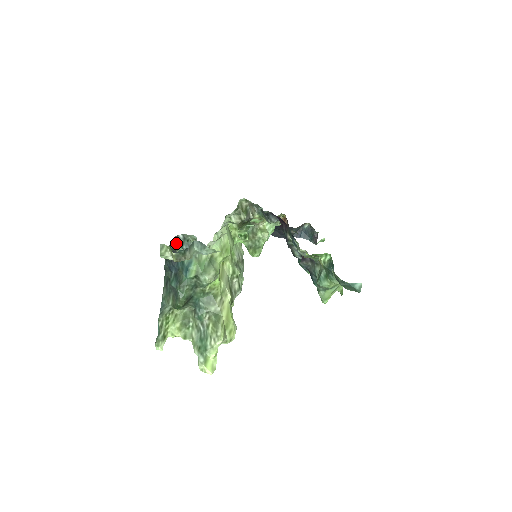
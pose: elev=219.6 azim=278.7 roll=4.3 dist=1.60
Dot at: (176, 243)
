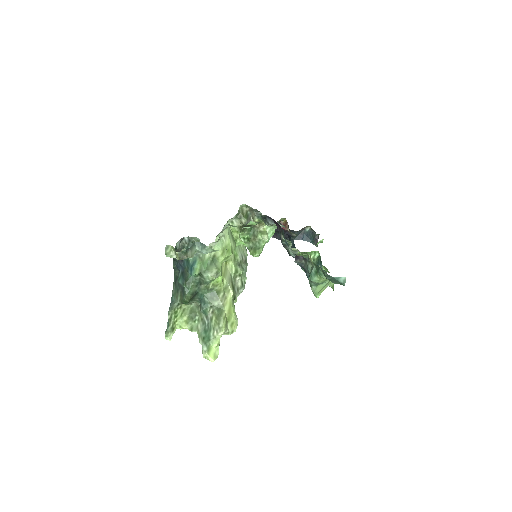
Dot at: (182, 245)
